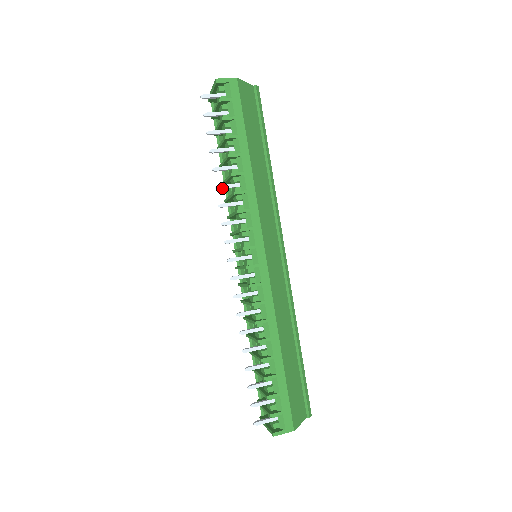
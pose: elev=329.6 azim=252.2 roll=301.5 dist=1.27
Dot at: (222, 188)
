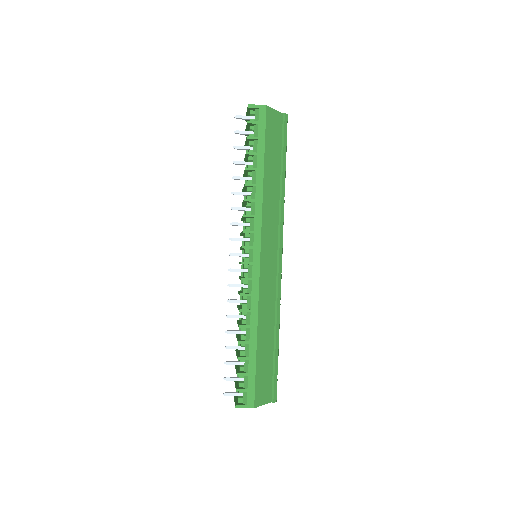
Dot at: (237, 194)
